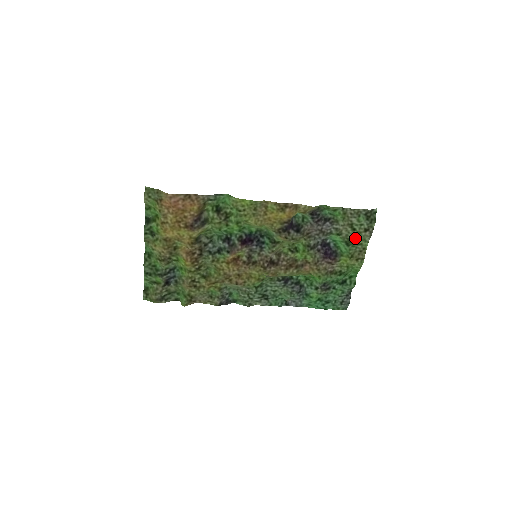
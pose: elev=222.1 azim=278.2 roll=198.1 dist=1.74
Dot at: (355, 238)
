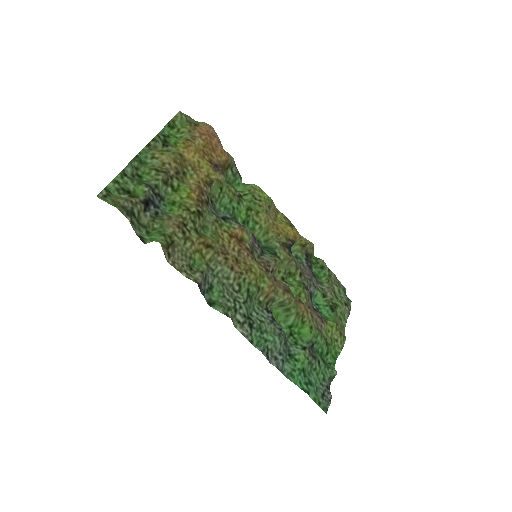
Dot at: (338, 306)
